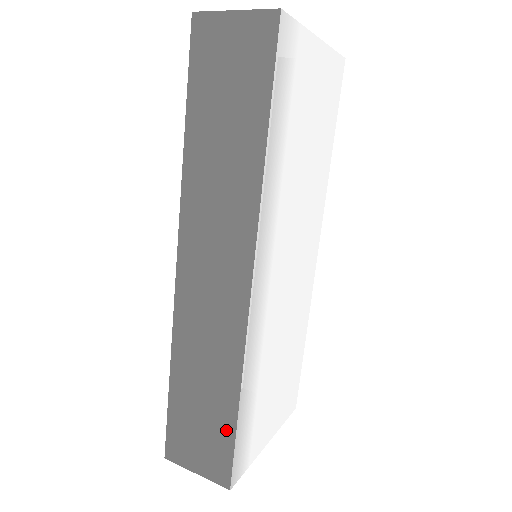
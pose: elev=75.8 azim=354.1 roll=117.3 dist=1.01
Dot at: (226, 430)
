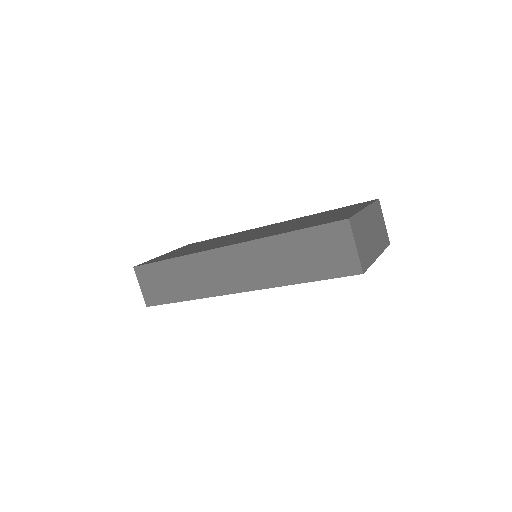
Dot at: (169, 298)
